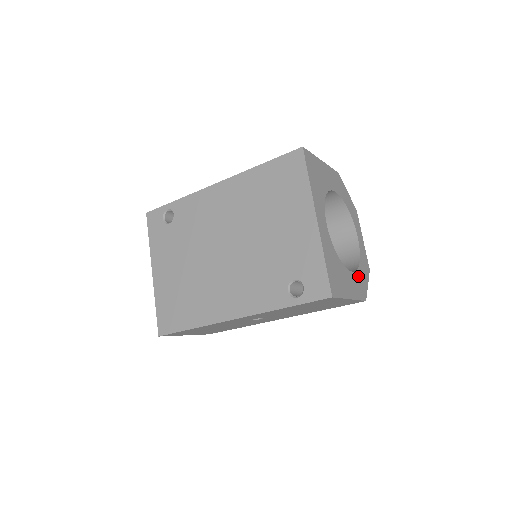
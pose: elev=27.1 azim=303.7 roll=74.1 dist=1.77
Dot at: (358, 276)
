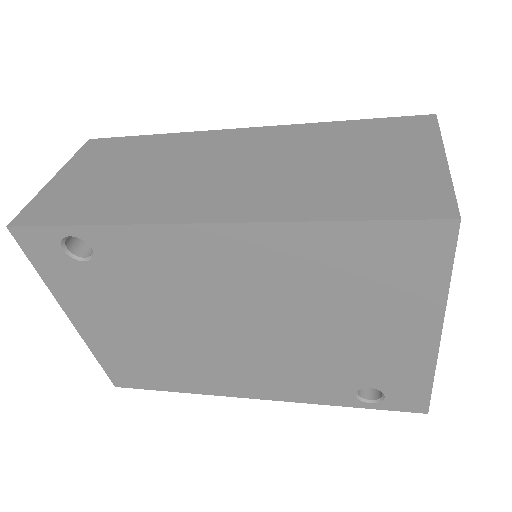
Dot at: occluded
